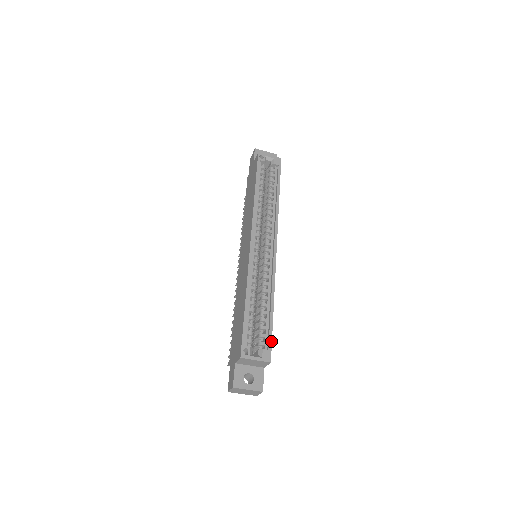
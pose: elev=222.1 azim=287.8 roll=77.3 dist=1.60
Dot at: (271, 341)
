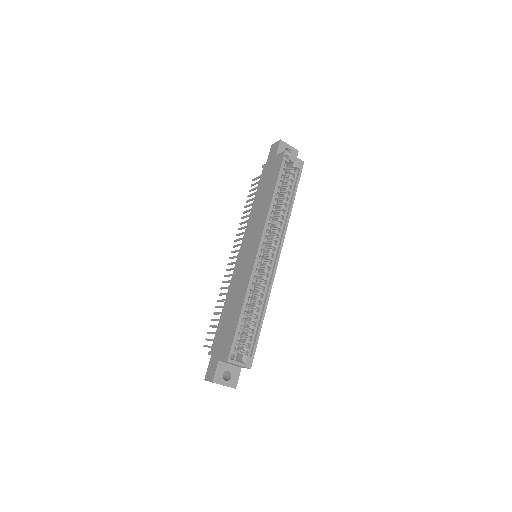
Dot at: (255, 349)
